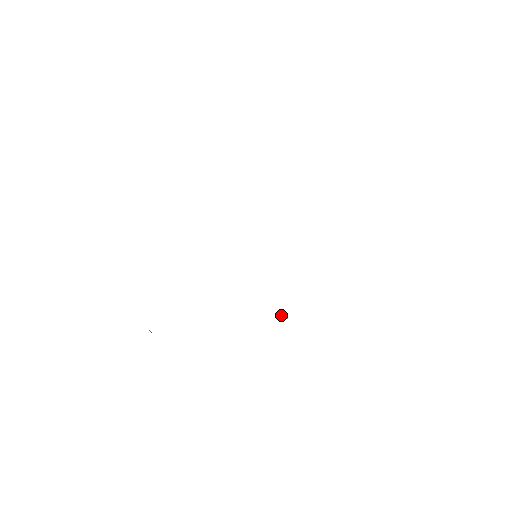
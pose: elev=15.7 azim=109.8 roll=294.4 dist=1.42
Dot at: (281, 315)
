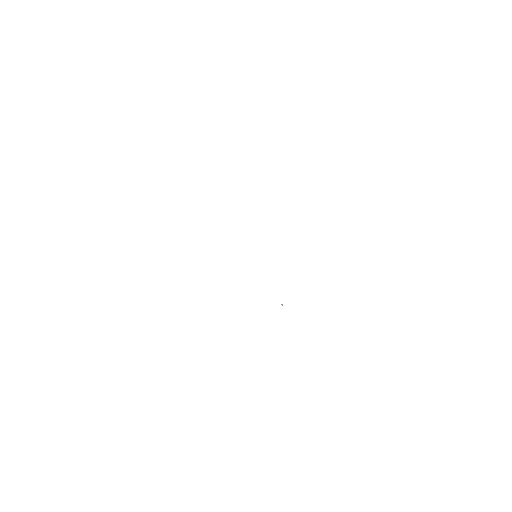
Dot at: occluded
